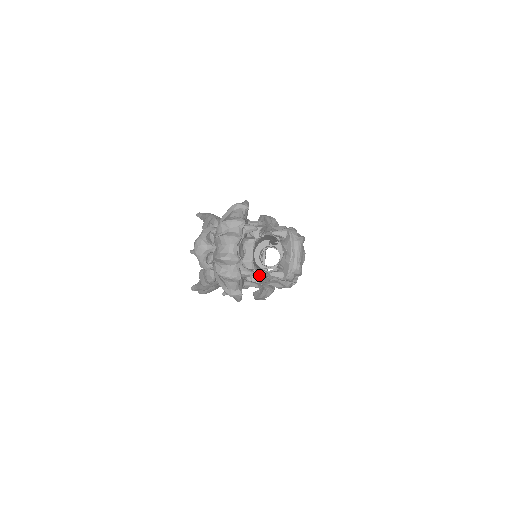
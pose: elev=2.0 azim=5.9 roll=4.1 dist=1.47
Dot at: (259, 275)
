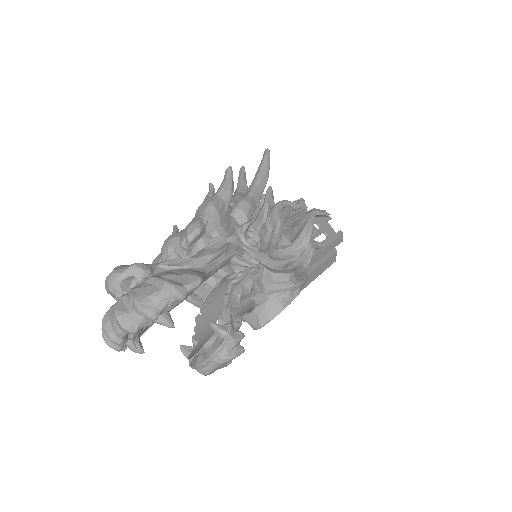
Dot at: occluded
